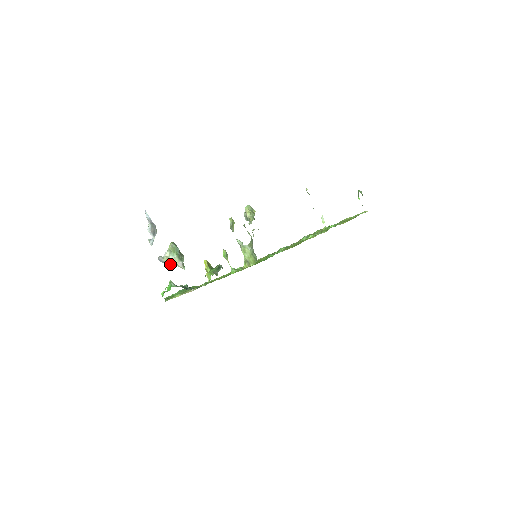
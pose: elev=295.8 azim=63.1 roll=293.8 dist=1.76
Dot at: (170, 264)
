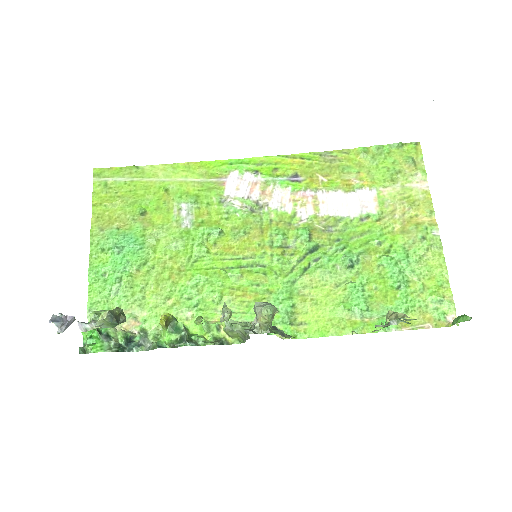
Dot at: occluded
